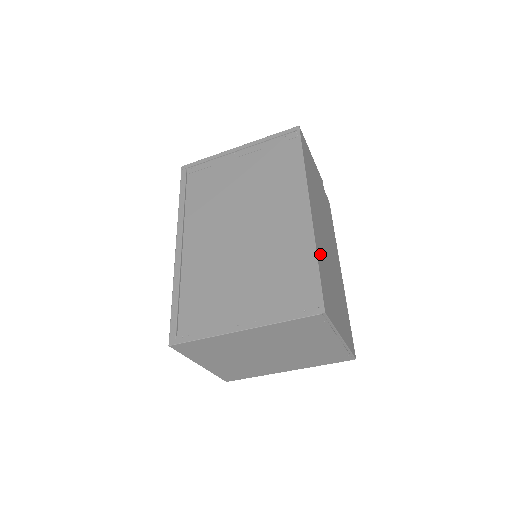
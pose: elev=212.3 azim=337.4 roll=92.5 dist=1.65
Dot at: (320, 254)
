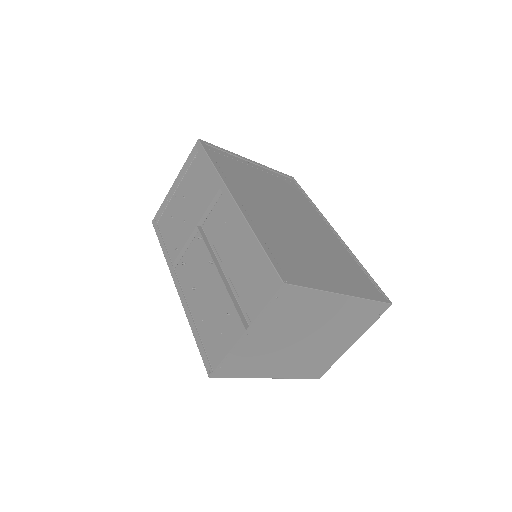
Dot at: occluded
